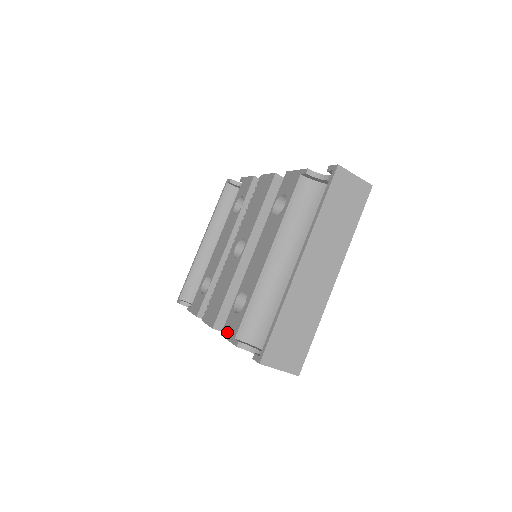
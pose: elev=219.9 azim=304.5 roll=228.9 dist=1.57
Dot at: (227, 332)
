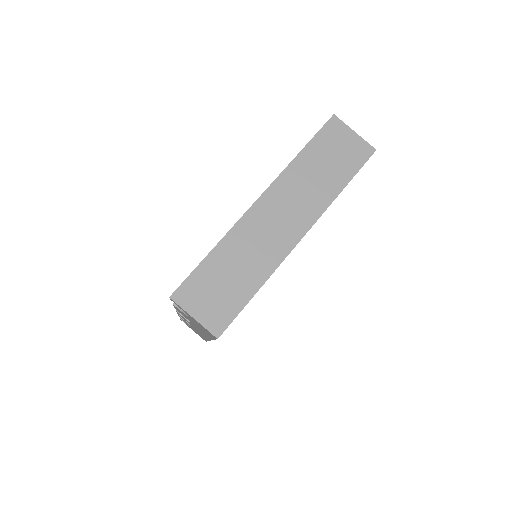
Dot at: occluded
